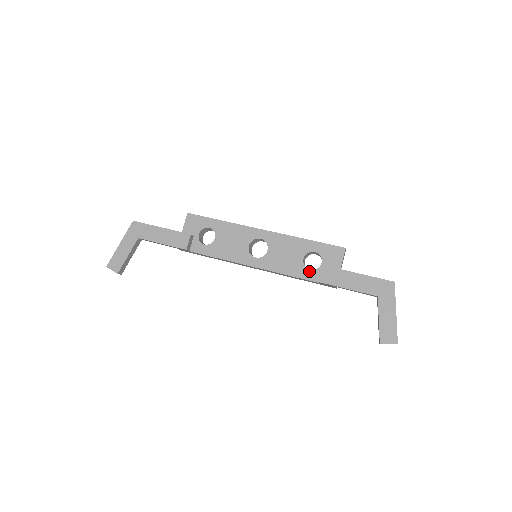
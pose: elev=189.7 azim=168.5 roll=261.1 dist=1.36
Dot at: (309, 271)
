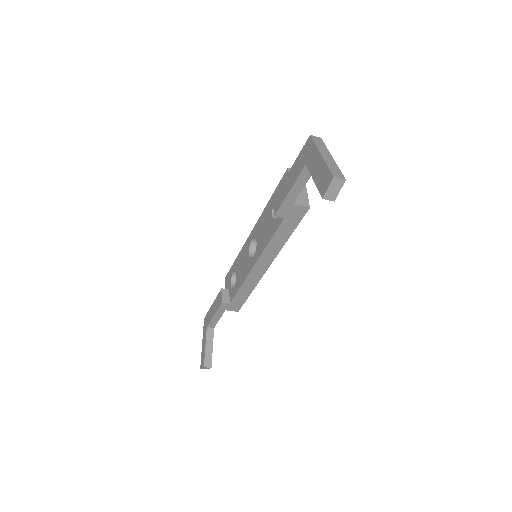
Dot at: (277, 219)
